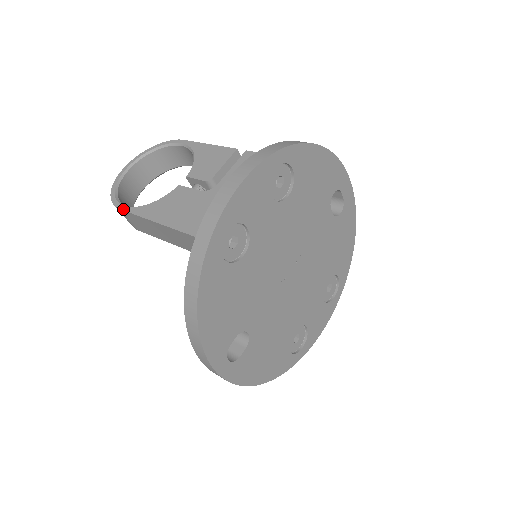
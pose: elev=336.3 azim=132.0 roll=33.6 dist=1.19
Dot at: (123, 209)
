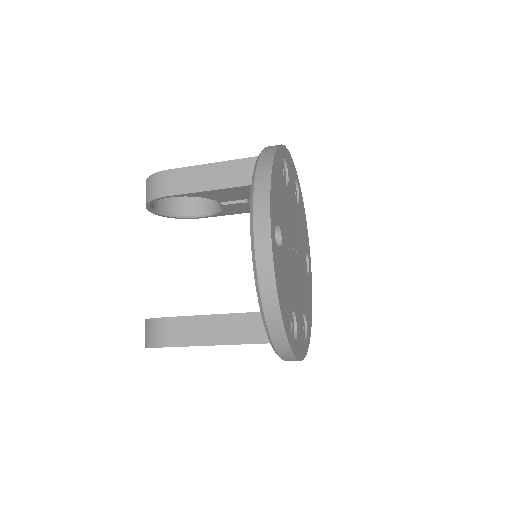
Dot at: (172, 169)
